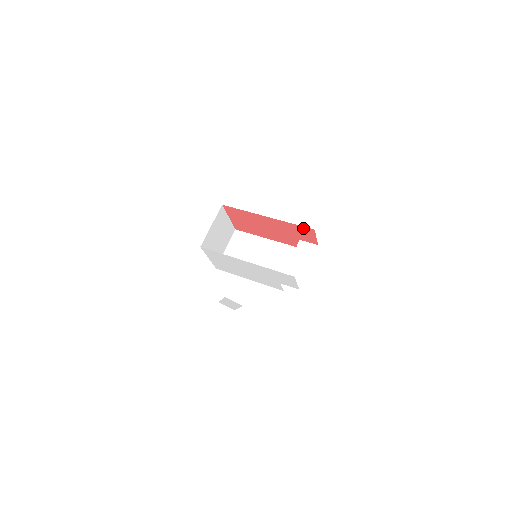
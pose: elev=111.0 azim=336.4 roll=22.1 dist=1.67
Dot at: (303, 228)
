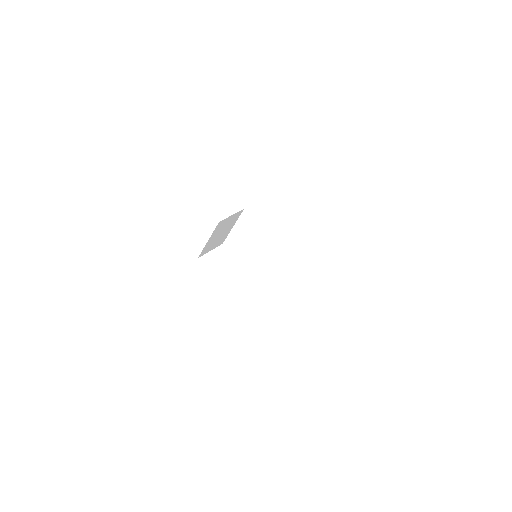
Dot at: occluded
